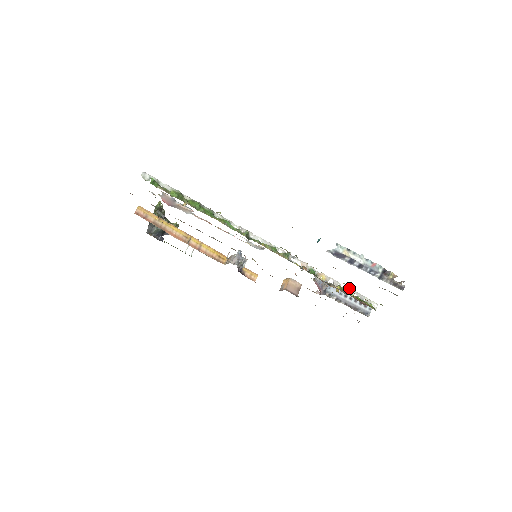
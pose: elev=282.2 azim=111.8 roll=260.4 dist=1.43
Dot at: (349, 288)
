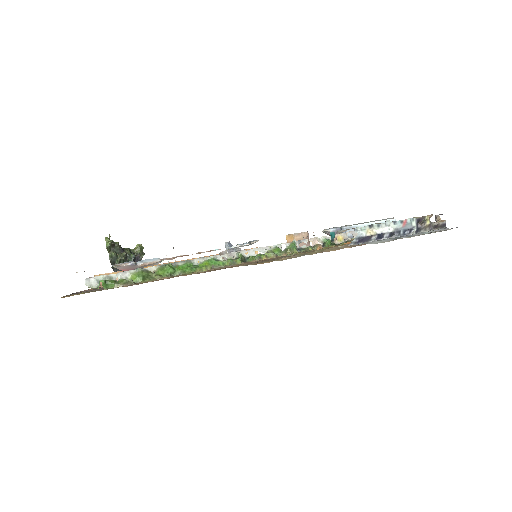
Dot at: occluded
